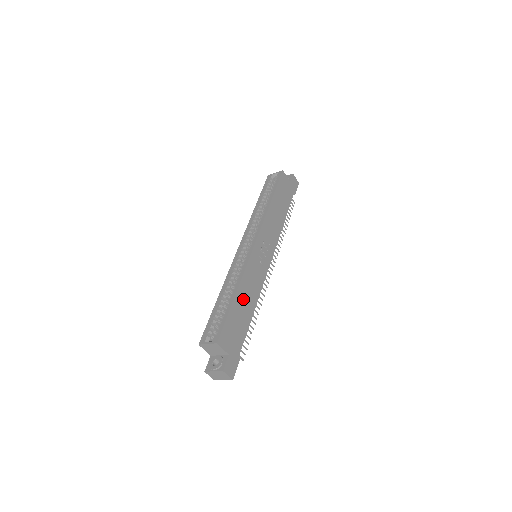
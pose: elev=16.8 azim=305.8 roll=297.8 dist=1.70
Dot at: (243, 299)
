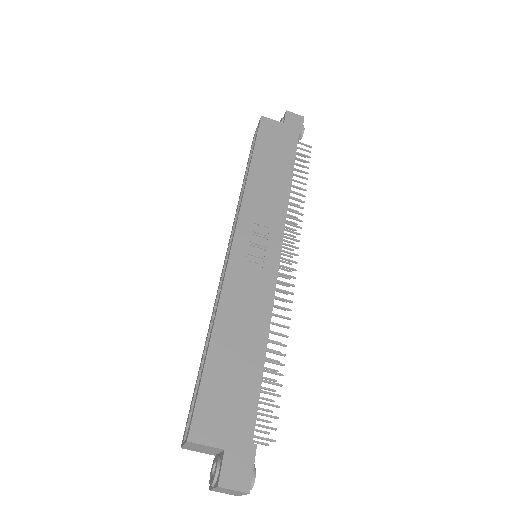
Dot at: (232, 338)
